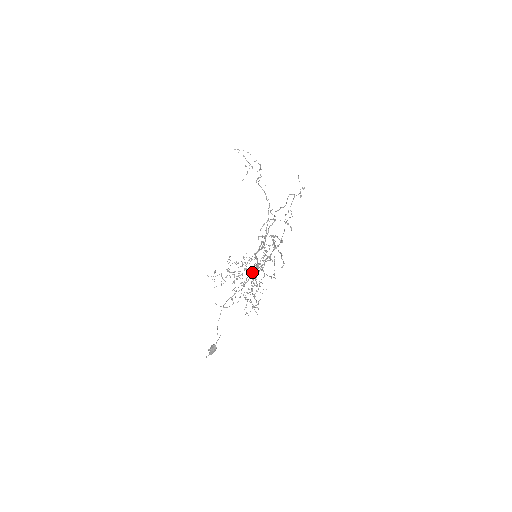
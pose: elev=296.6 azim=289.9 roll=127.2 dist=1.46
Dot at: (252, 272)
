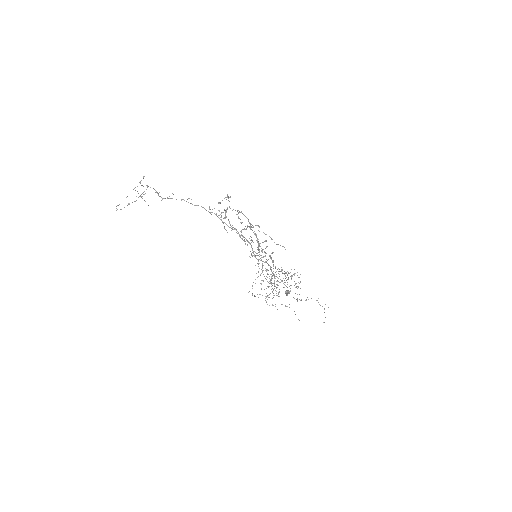
Dot at: (293, 297)
